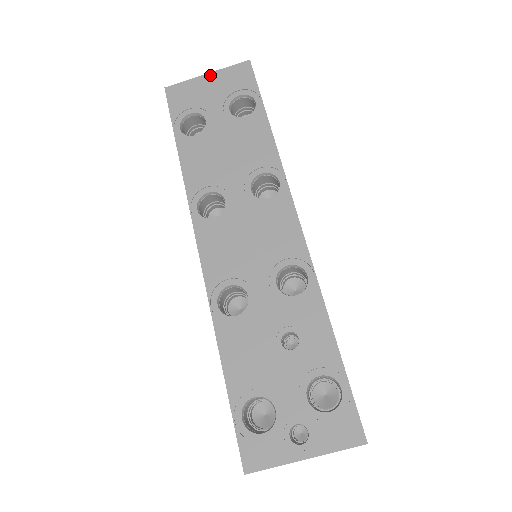
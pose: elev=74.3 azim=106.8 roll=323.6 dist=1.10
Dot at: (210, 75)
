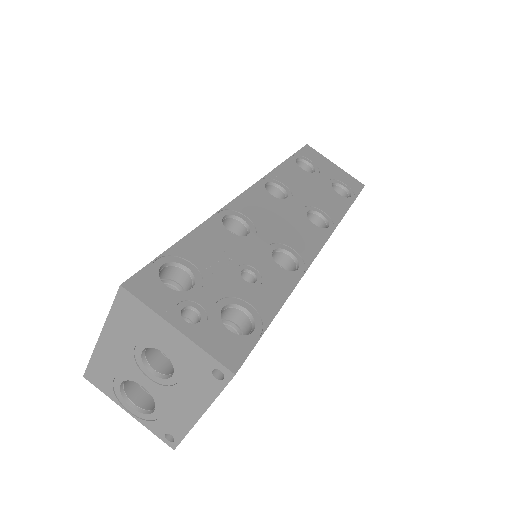
Dot at: (337, 167)
